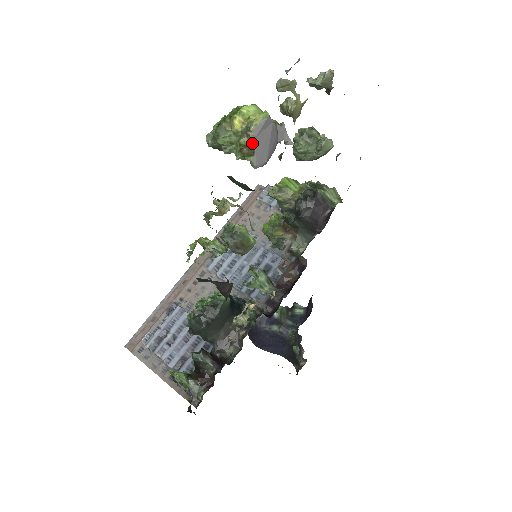
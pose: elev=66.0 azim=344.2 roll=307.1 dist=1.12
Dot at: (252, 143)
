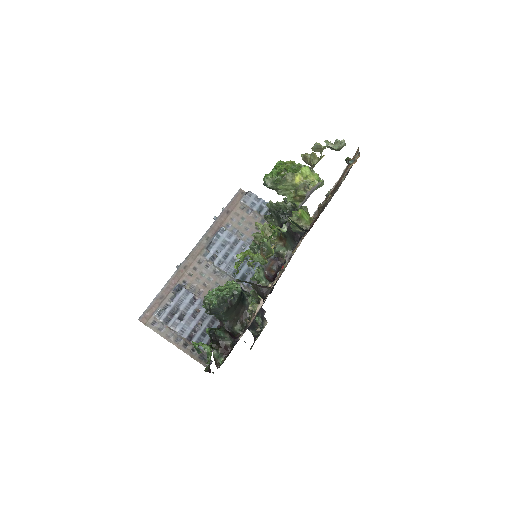
Dot at: (306, 195)
